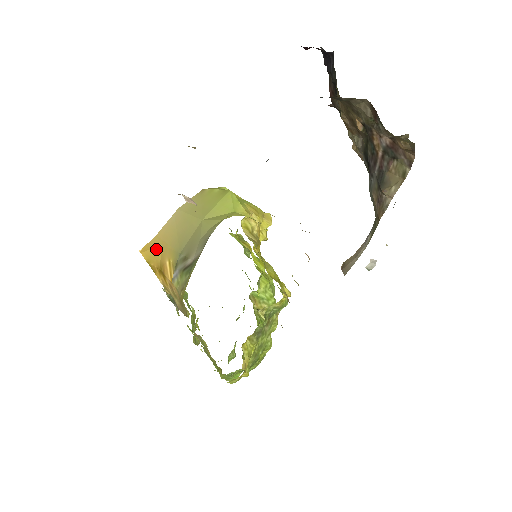
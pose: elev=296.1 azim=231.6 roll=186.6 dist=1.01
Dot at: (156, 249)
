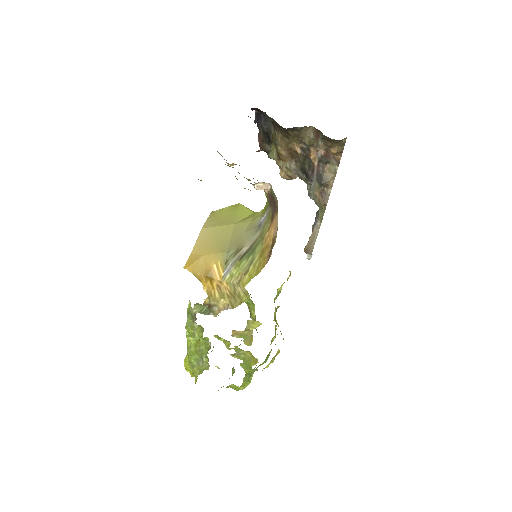
Dot at: (198, 261)
